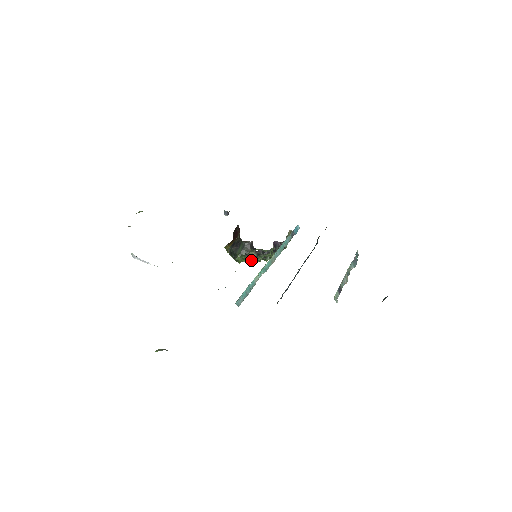
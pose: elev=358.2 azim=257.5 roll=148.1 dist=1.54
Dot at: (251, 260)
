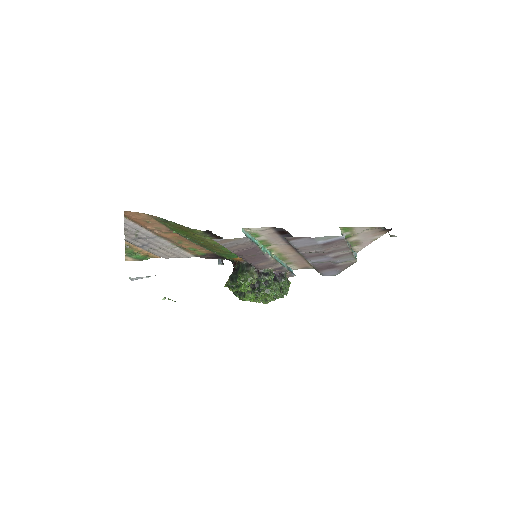
Dot at: (253, 280)
